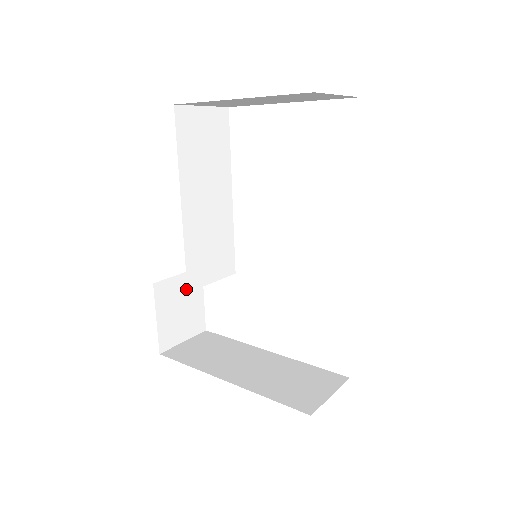
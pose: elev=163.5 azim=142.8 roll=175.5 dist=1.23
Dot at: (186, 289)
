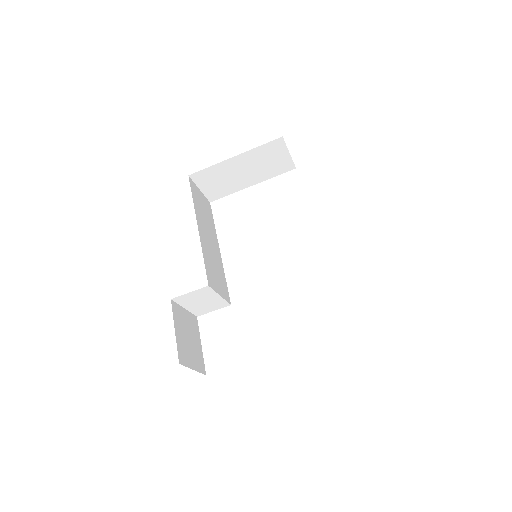
Dot at: (190, 325)
